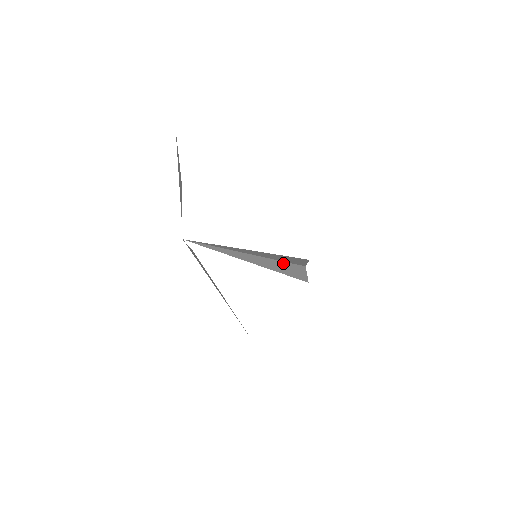
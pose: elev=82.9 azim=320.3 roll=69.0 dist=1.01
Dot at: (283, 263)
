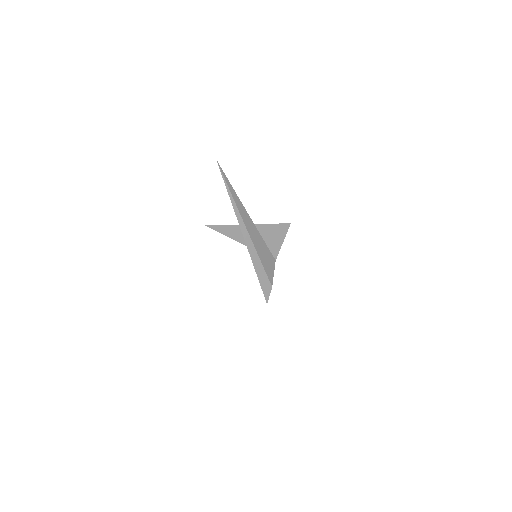
Dot at: (265, 275)
